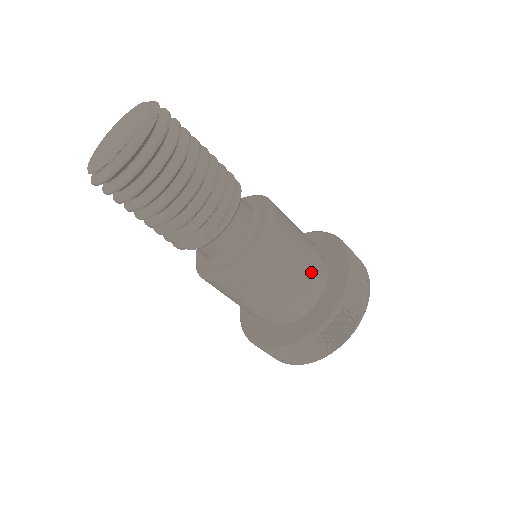
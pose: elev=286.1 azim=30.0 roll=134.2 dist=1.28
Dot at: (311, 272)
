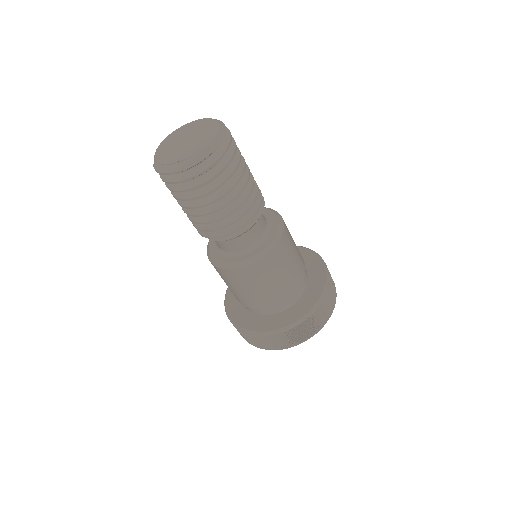
Dot at: (285, 292)
